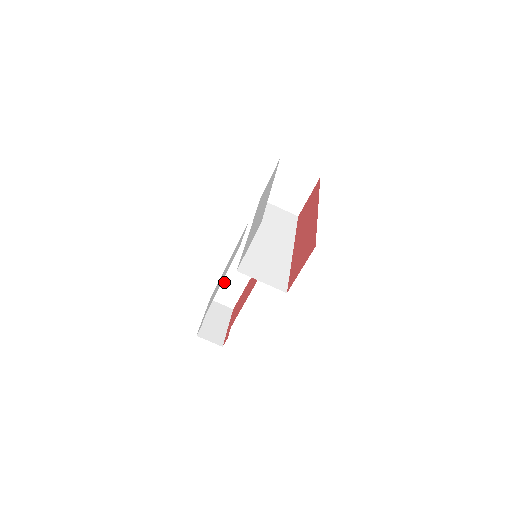
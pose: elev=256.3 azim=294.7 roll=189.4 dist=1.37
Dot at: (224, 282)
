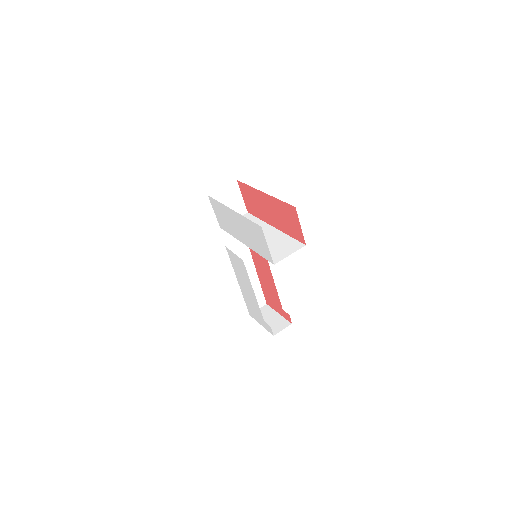
Dot at: occluded
